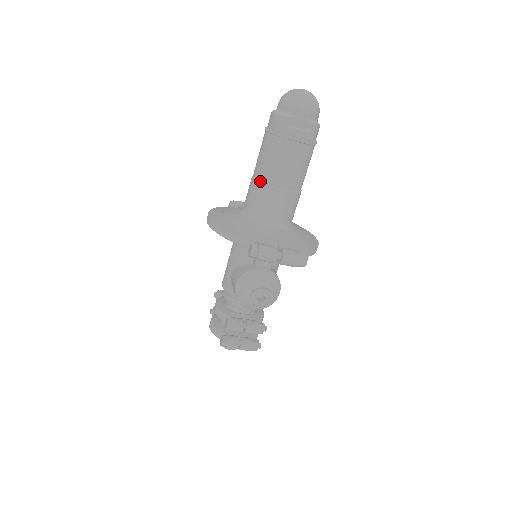
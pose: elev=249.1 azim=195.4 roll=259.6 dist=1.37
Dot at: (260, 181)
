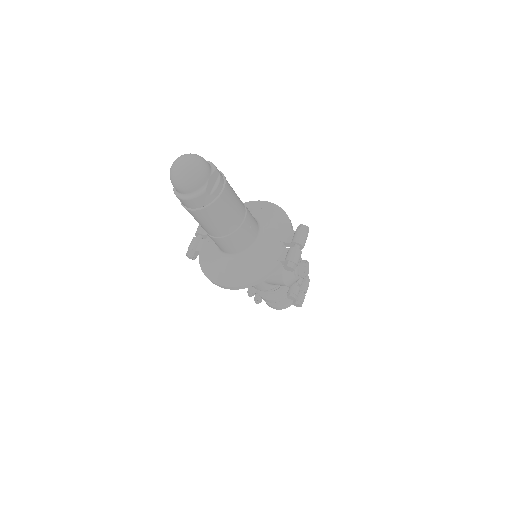
Dot at: (228, 235)
